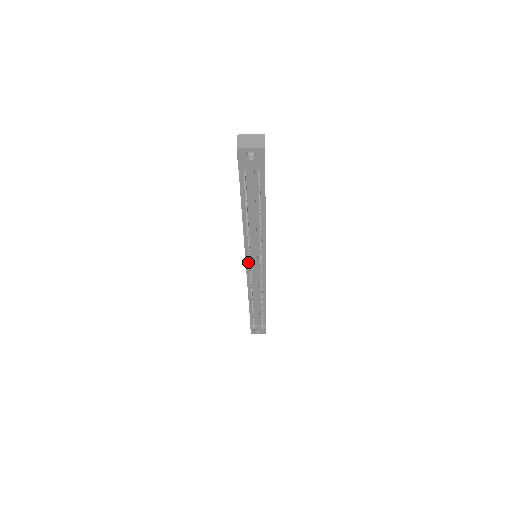
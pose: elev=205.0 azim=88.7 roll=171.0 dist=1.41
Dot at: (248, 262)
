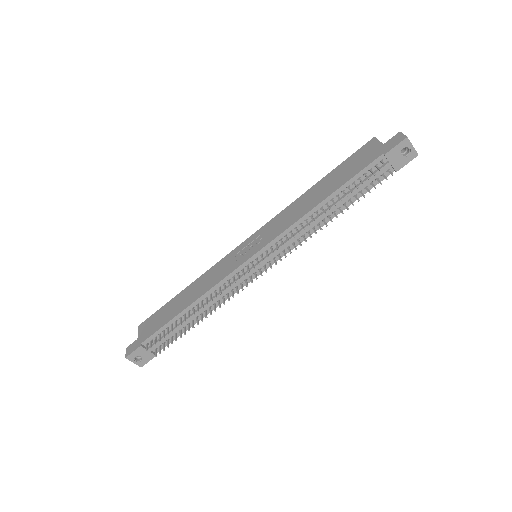
Dot at: (259, 253)
